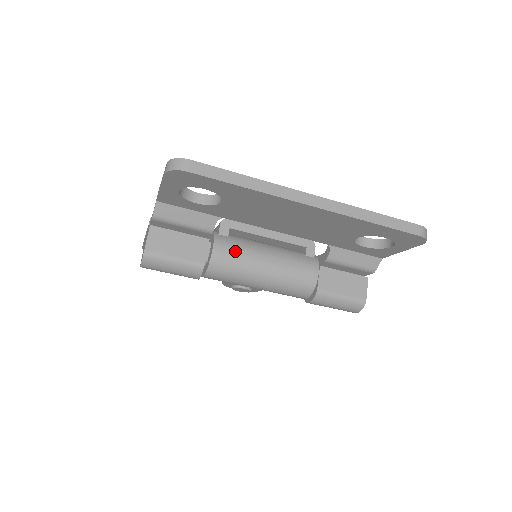
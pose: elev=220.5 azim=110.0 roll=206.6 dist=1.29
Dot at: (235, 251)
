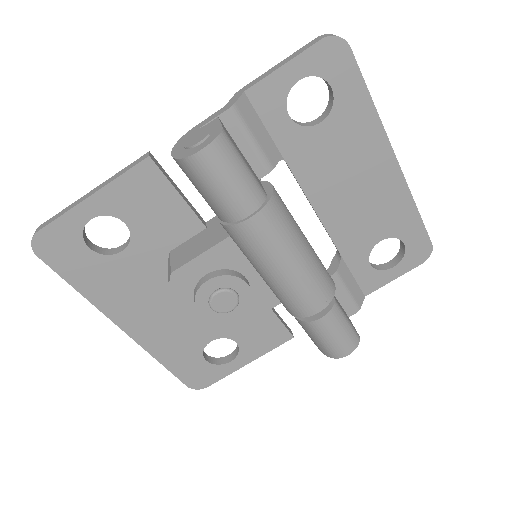
Dot at: (285, 205)
